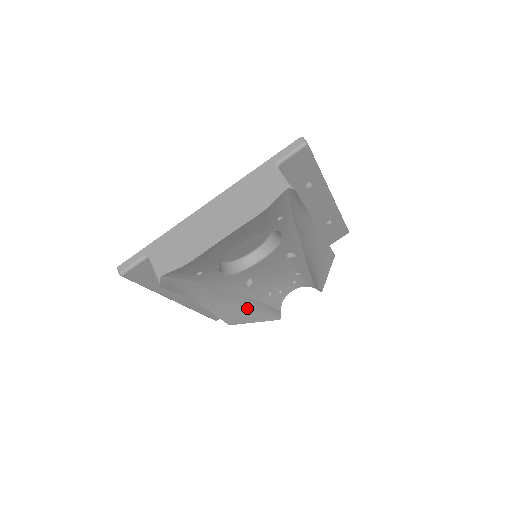
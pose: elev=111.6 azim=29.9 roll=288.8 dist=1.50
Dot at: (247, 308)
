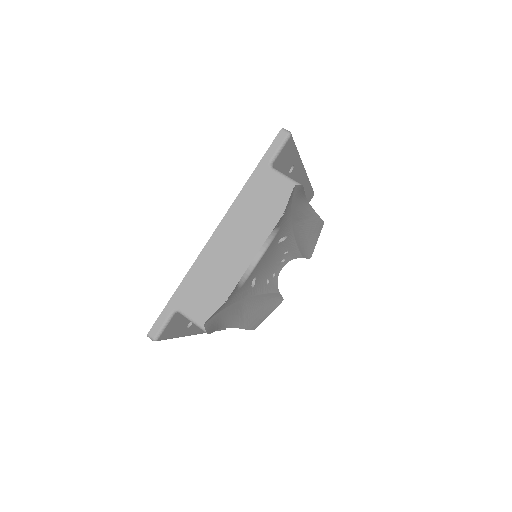
Dot at: (260, 306)
